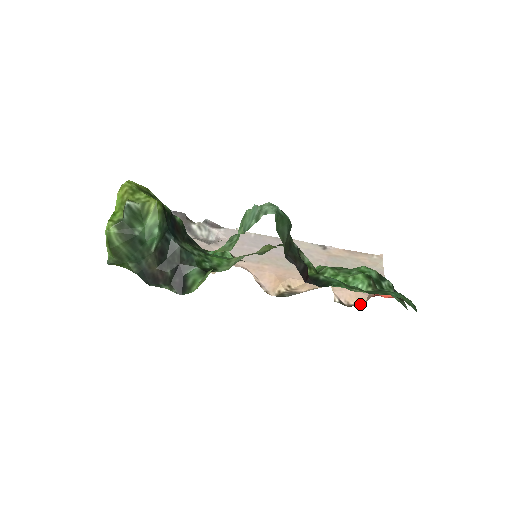
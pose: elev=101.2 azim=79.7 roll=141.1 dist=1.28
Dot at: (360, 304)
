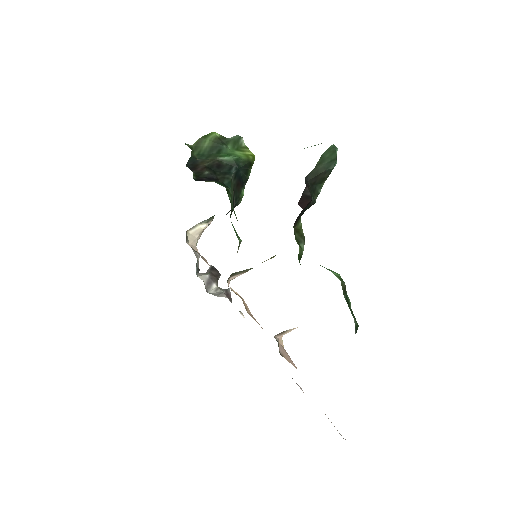
Dot at: occluded
